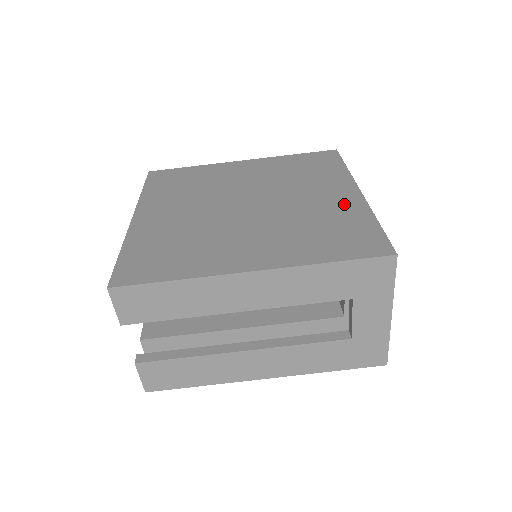
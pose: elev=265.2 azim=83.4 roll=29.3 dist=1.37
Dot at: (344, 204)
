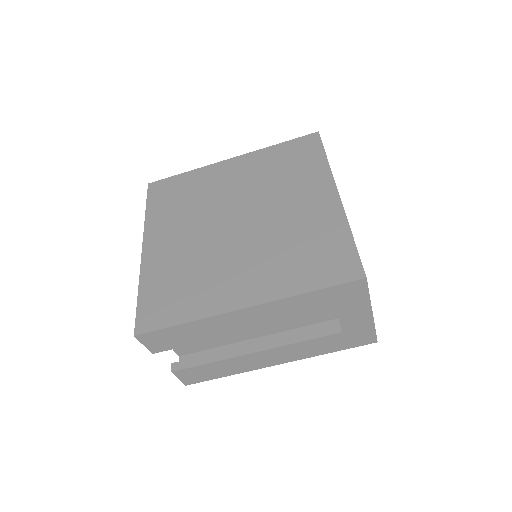
Dot at: (323, 214)
